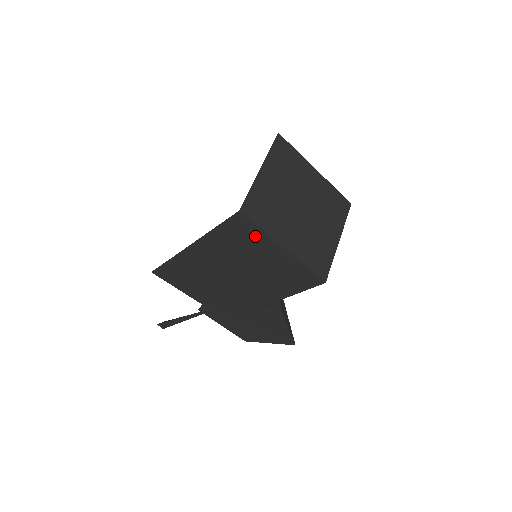
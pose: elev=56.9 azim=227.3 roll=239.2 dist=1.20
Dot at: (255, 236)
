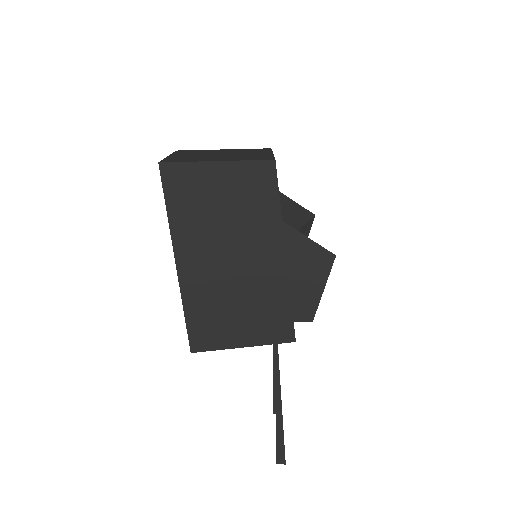
Dot at: (191, 177)
